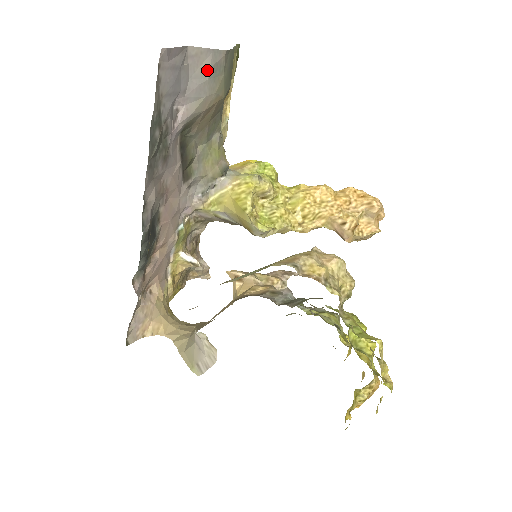
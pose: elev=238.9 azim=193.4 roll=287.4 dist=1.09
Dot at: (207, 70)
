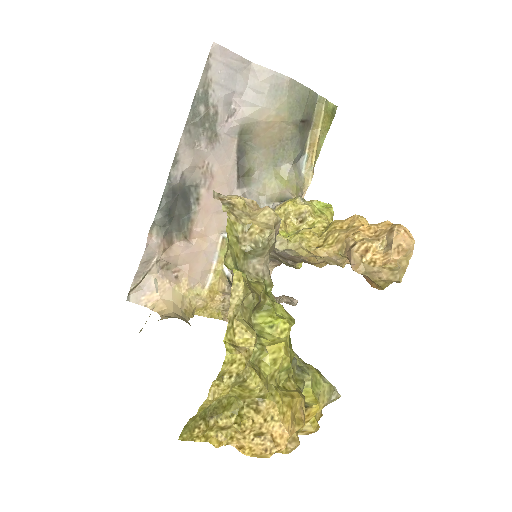
Dot at: (267, 86)
